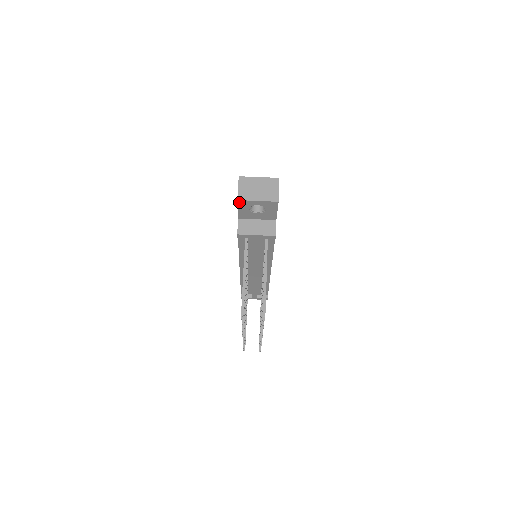
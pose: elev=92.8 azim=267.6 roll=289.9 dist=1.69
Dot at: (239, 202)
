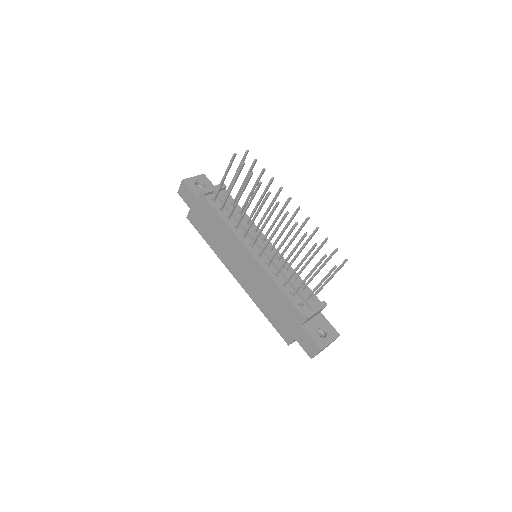
Dot at: (185, 182)
